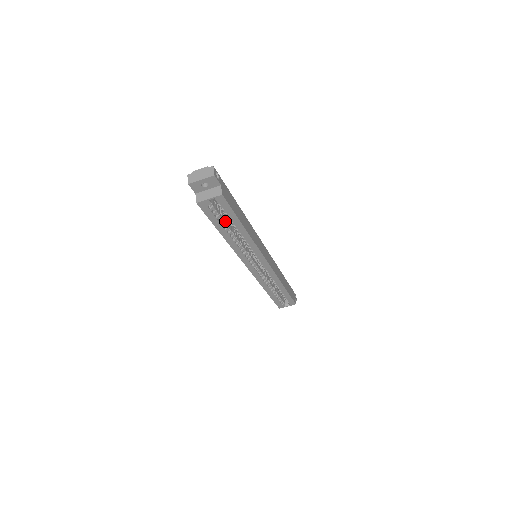
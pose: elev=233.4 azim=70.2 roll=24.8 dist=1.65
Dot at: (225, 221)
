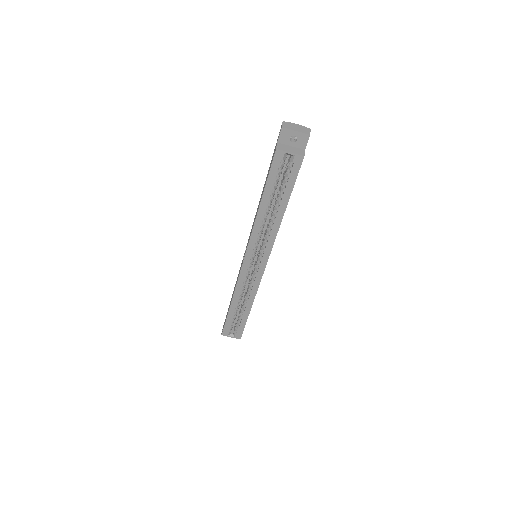
Dot at: (275, 191)
